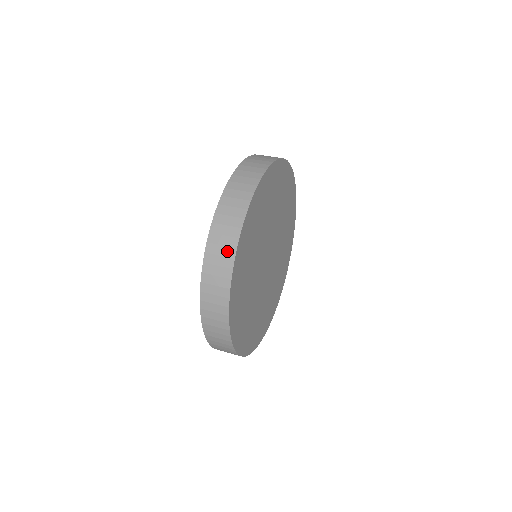
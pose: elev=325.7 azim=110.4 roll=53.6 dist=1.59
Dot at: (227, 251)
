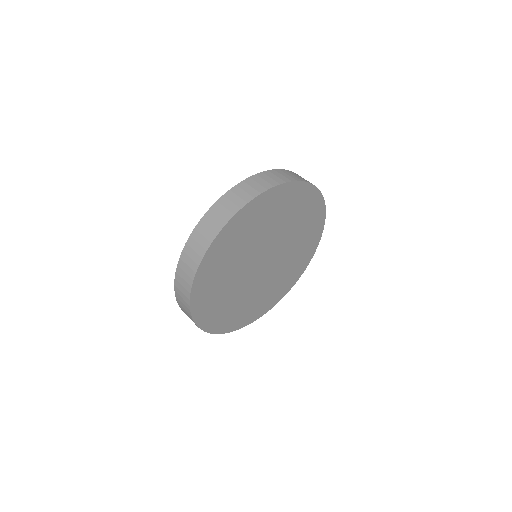
Dot at: (185, 298)
